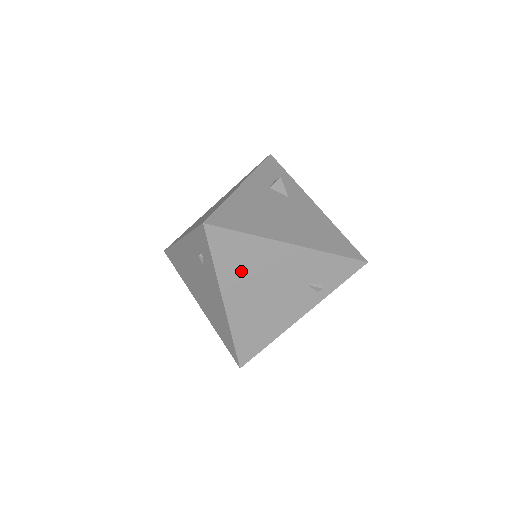
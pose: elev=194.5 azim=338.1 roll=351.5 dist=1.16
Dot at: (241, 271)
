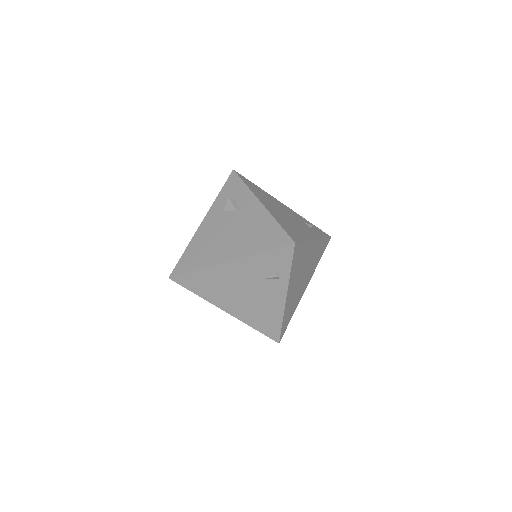
Dot at: (216, 291)
